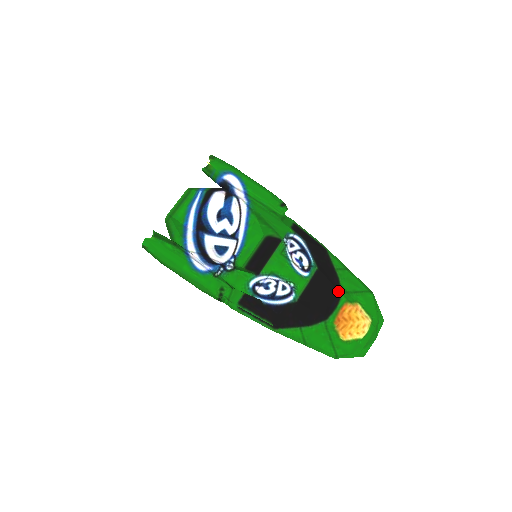
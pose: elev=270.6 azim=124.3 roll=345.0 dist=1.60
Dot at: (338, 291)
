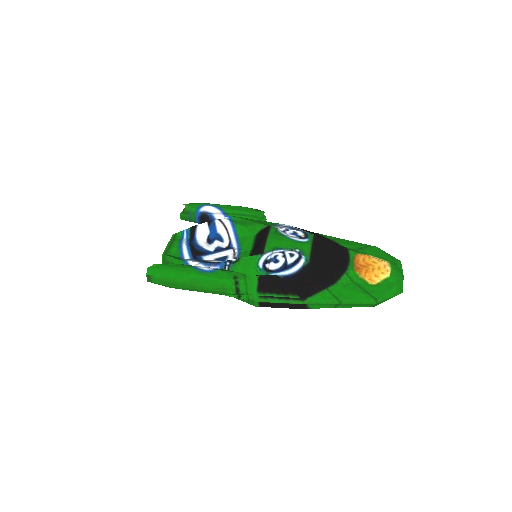
Dot at: (343, 248)
